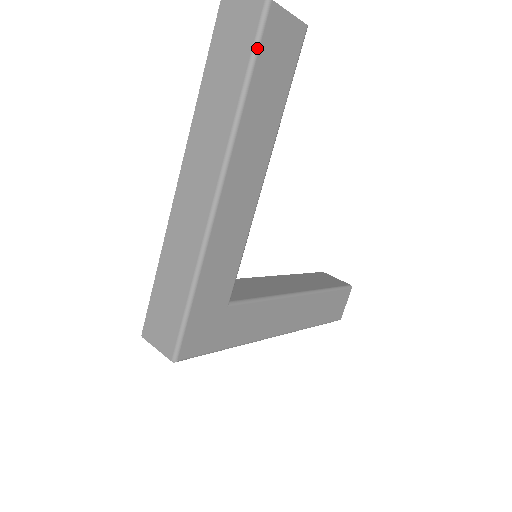
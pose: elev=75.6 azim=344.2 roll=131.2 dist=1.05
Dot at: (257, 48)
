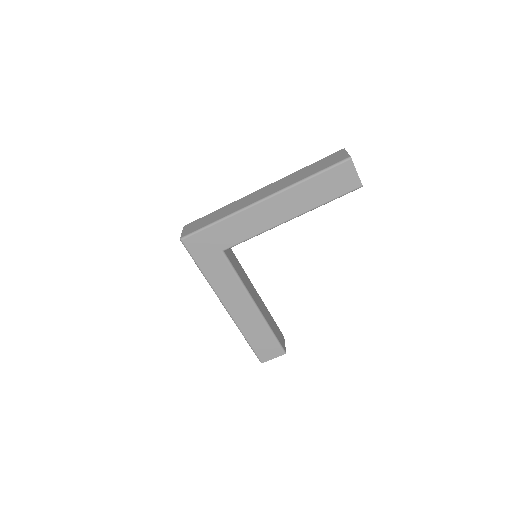
Dot at: (330, 168)
